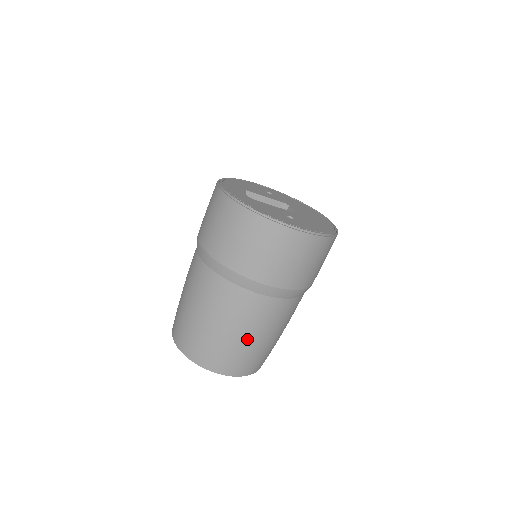
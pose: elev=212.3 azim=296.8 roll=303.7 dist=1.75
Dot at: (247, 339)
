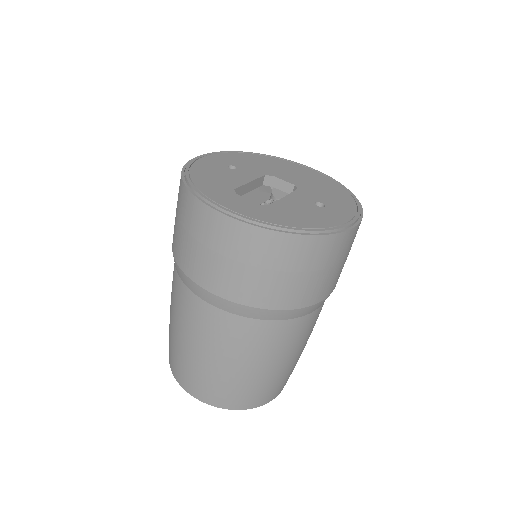
Dot at: (301, 352)
